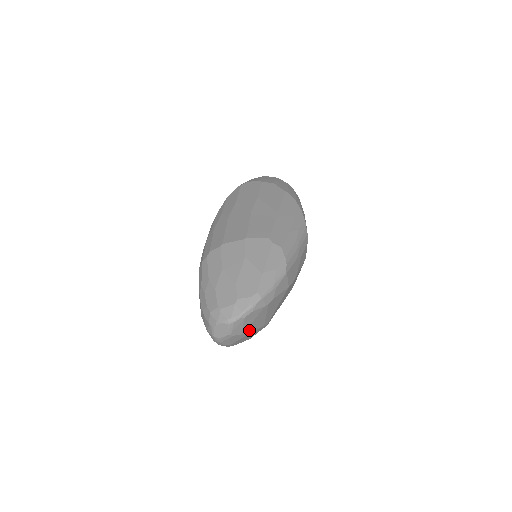
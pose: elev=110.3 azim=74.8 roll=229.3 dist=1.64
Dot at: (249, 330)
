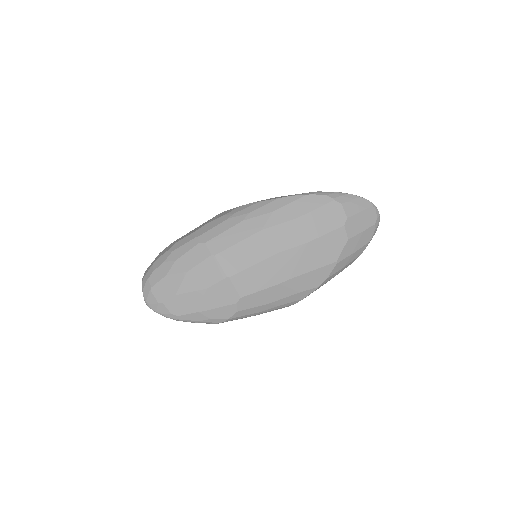
Dot at: occluded
